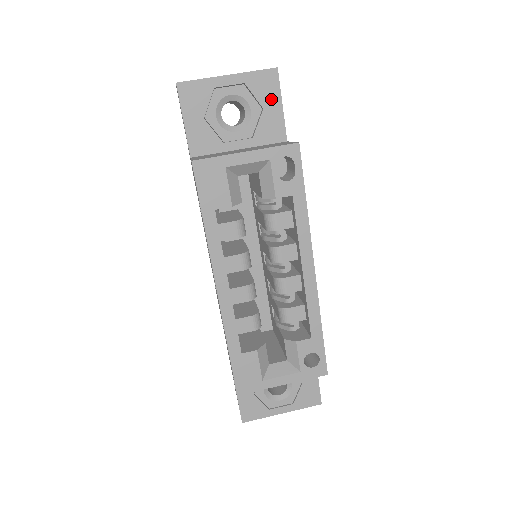
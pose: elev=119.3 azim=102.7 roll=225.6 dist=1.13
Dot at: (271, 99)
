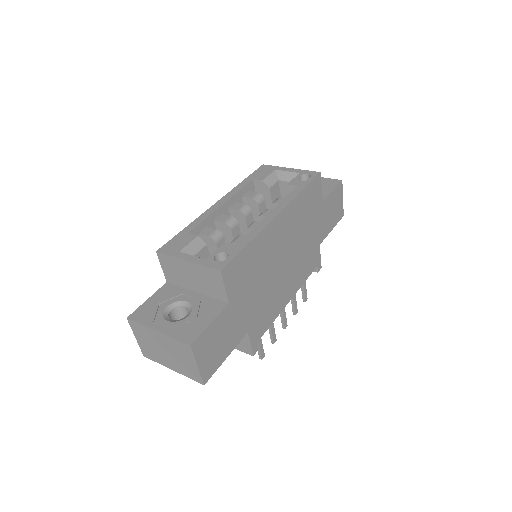
Dot at: (329, 187)
